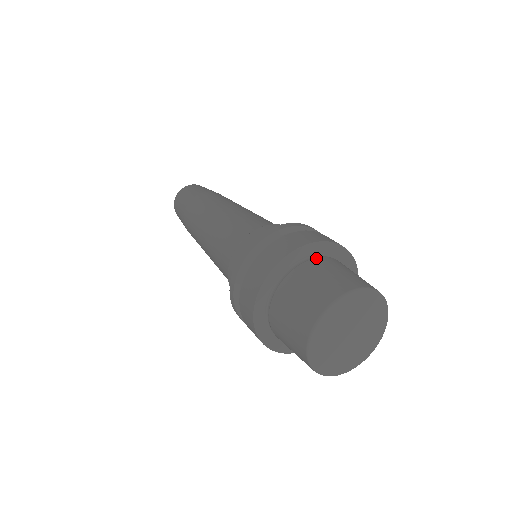
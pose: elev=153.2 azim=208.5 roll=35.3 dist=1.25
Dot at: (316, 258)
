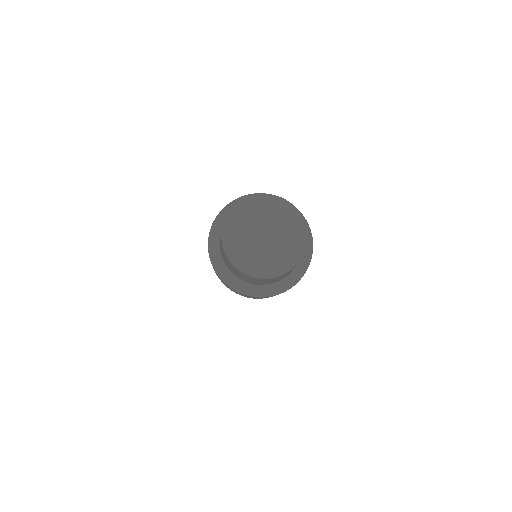
Dot at: occluded
